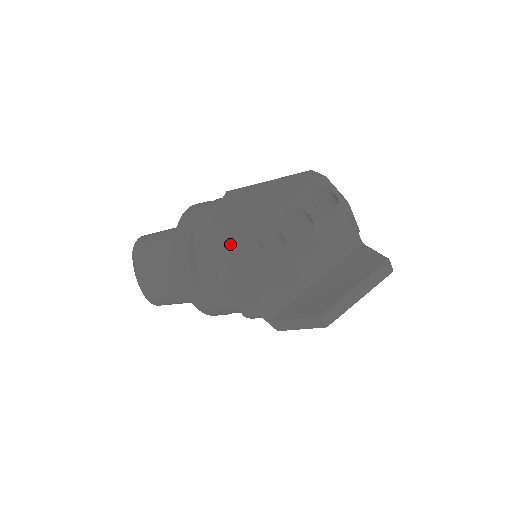
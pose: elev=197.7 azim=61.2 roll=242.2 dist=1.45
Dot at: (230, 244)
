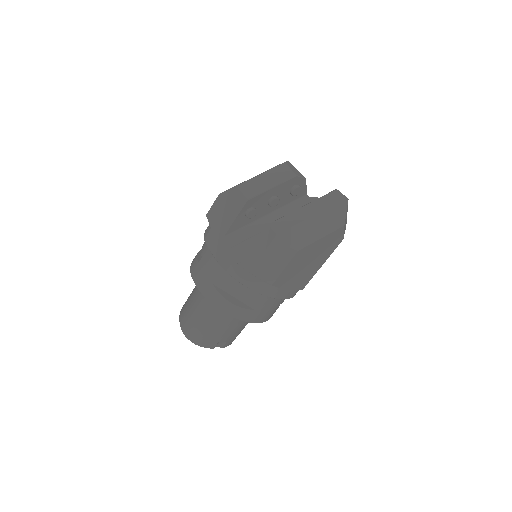
Dot at: occluded
